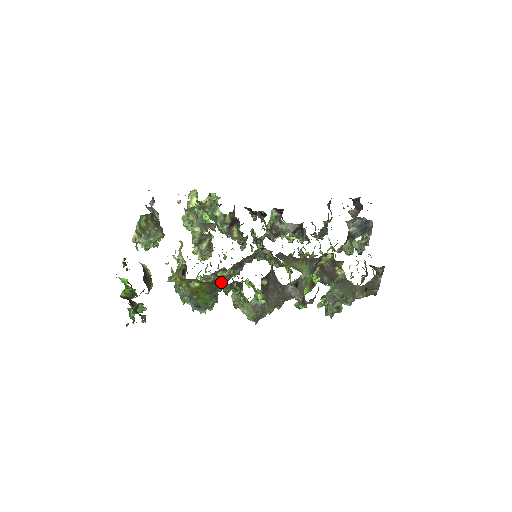
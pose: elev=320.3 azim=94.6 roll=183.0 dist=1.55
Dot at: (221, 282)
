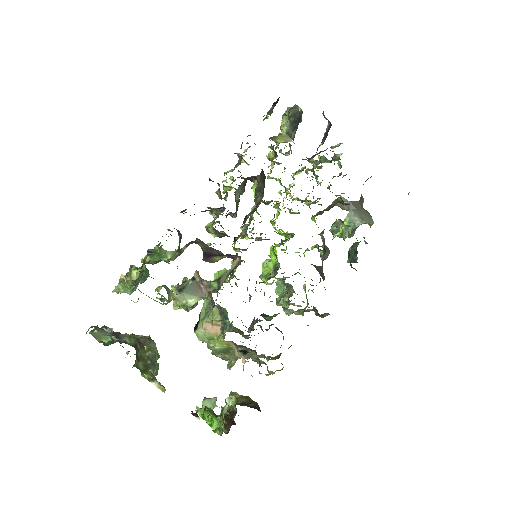
Dot at: occluded
